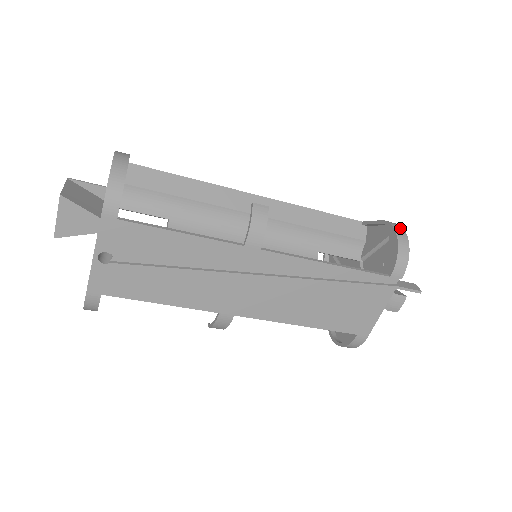
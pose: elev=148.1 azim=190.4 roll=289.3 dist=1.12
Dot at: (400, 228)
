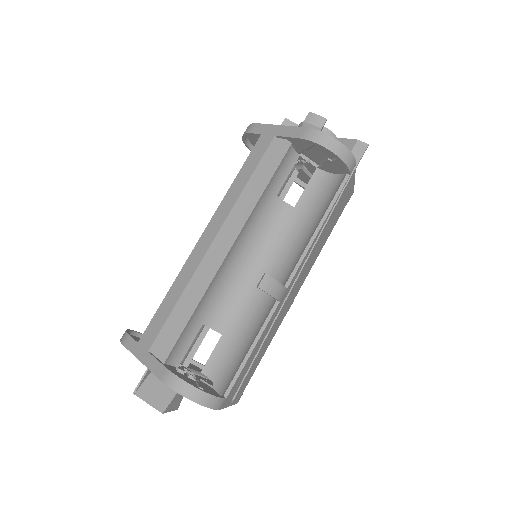
Dot at: (323, 137)
